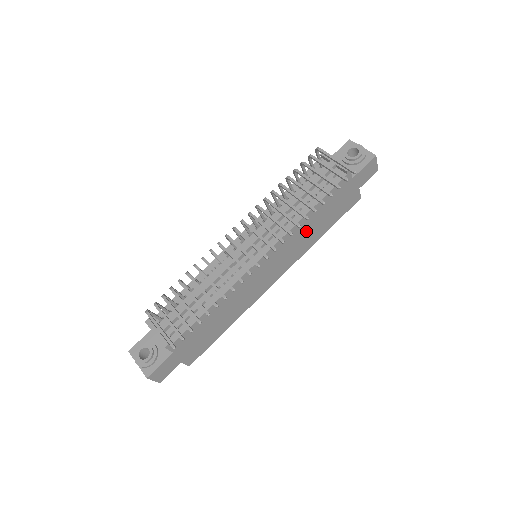
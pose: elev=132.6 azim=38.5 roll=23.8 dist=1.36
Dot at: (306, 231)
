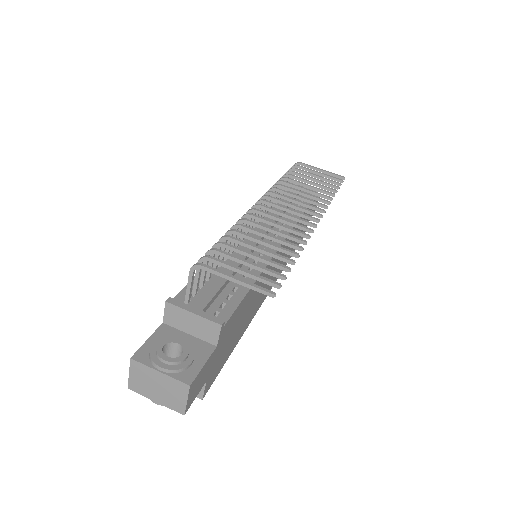
Dot at: occluded
